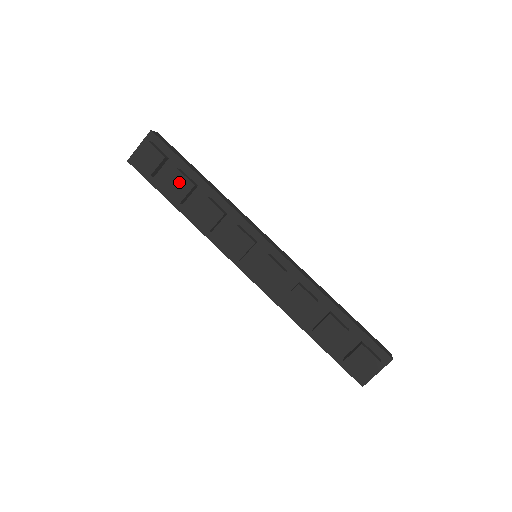
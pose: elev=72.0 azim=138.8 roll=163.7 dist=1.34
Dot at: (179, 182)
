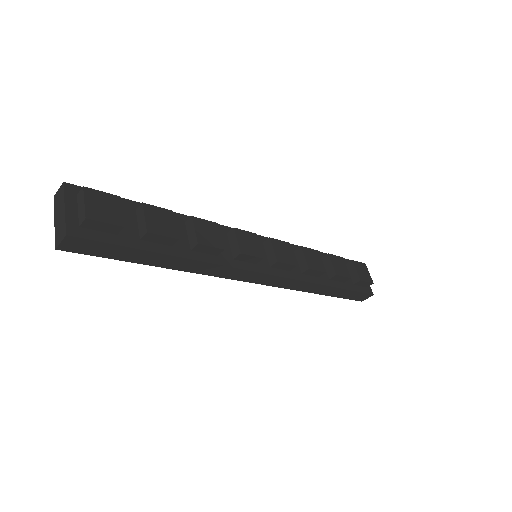
Dot at: (157, 216)
